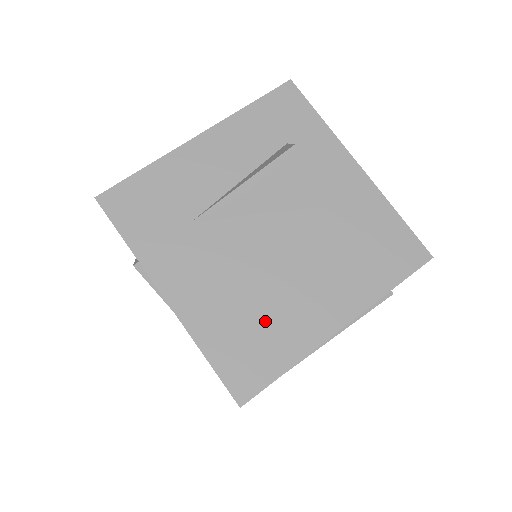
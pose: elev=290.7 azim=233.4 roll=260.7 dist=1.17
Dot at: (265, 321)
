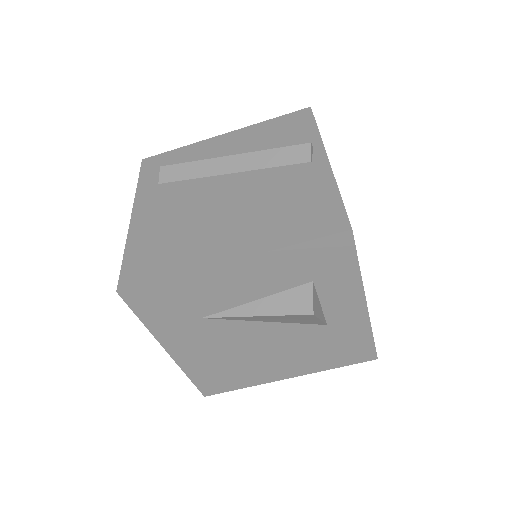
Dot at: (237, 370)
